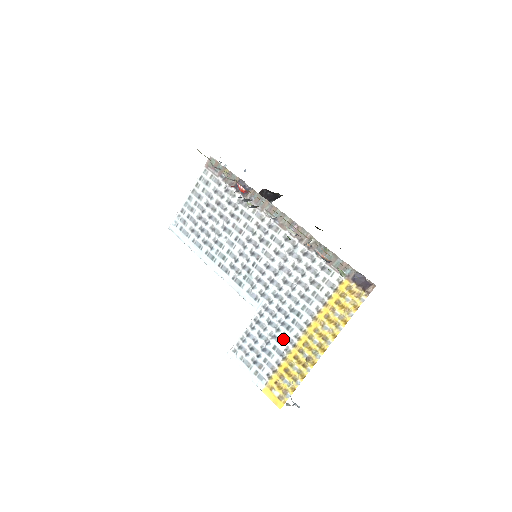
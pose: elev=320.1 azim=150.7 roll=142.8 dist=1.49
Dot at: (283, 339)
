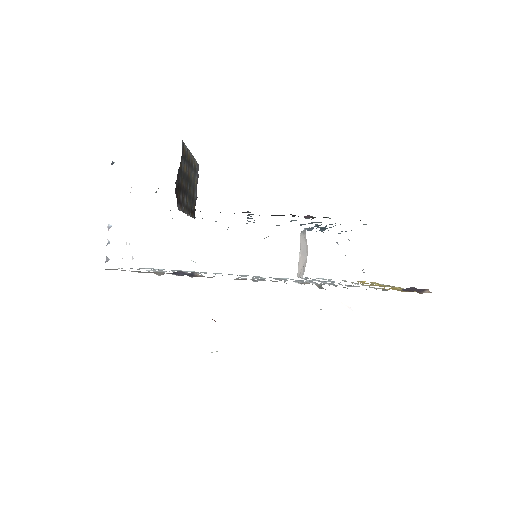
Dot at: occluded
